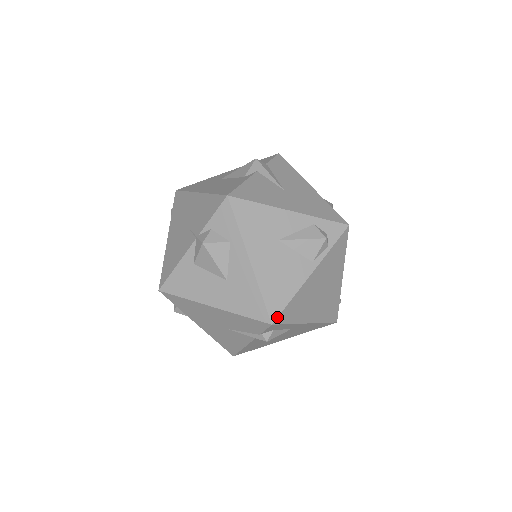
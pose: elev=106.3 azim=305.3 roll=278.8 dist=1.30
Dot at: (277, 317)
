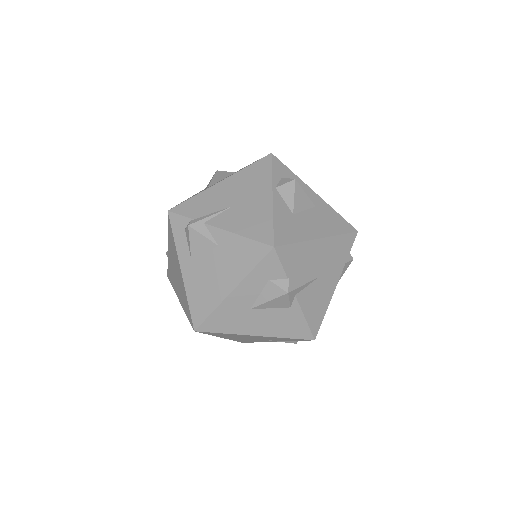
Dot at: occluded
